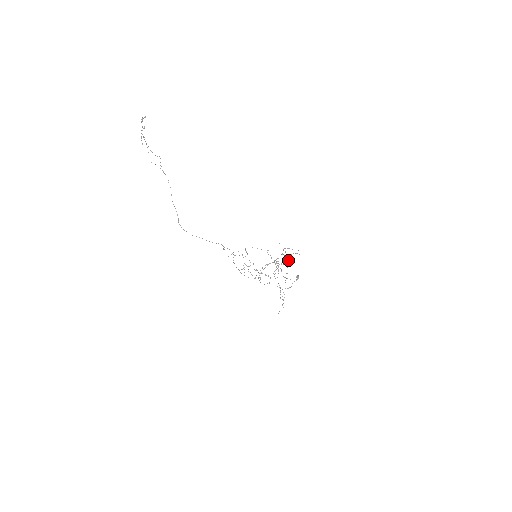
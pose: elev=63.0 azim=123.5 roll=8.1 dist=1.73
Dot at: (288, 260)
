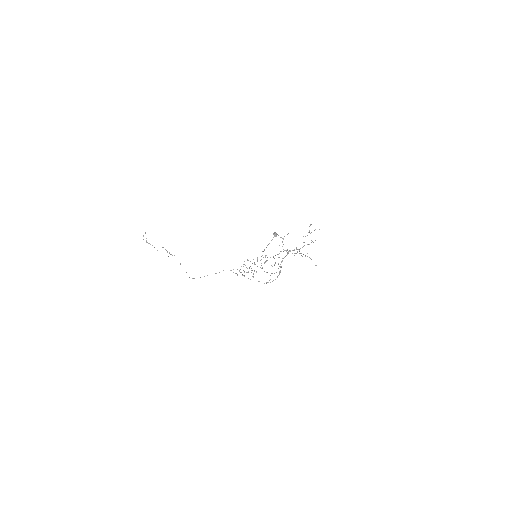
Dot at: occluded
